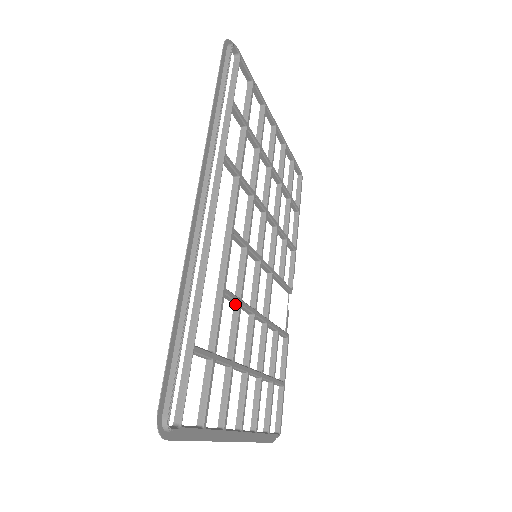
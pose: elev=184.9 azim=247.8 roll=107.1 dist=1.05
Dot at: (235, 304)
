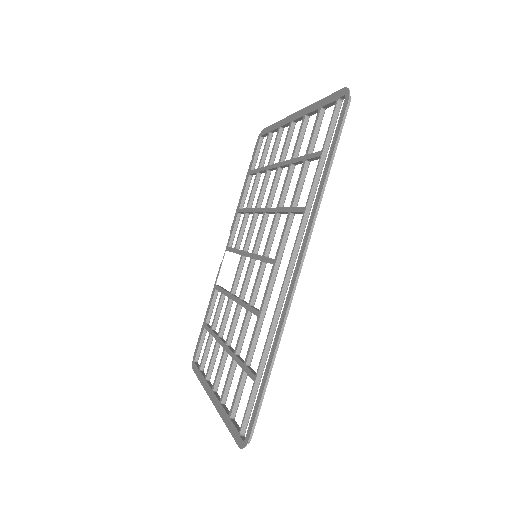
Dot at: (250, 311)
